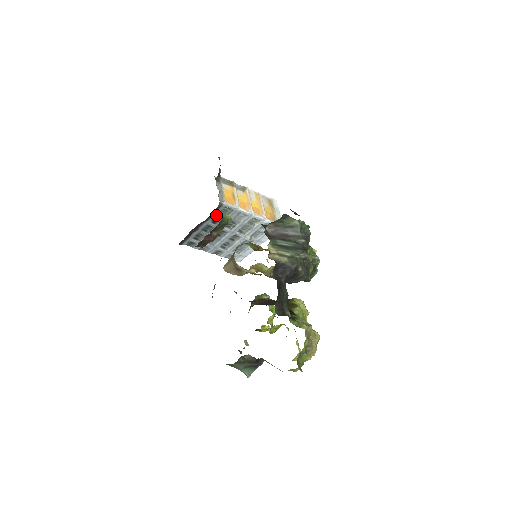
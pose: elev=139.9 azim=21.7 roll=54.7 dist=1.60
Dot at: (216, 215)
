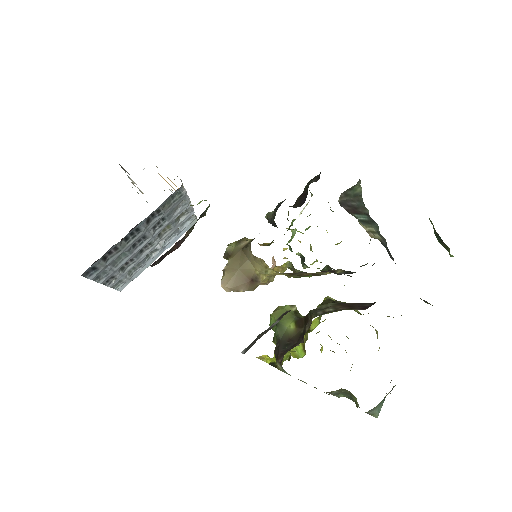
Dot at: occluded
